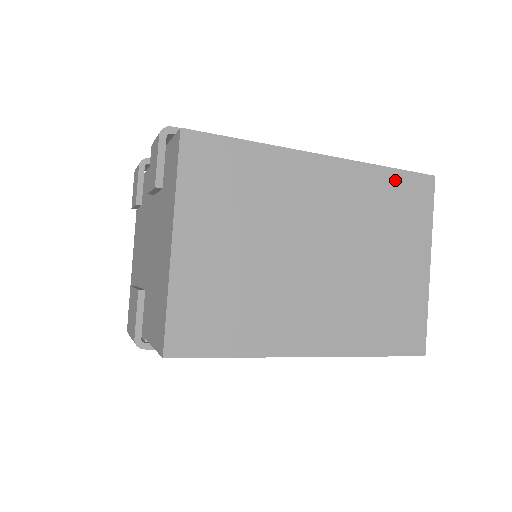
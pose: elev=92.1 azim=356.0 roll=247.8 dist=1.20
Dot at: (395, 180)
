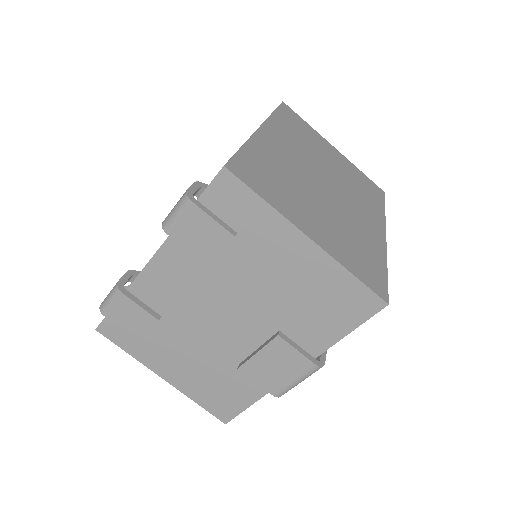
Dot at: (282, 116)
